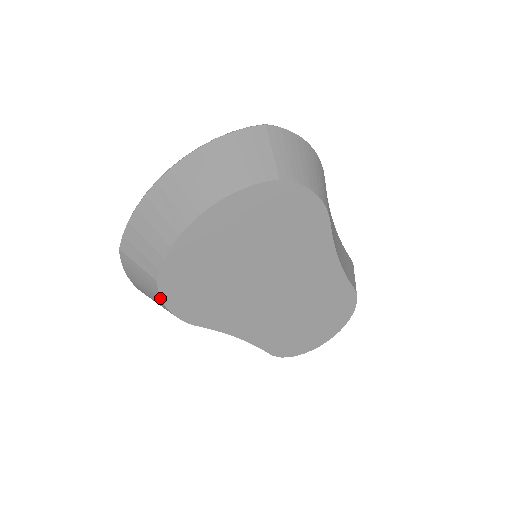
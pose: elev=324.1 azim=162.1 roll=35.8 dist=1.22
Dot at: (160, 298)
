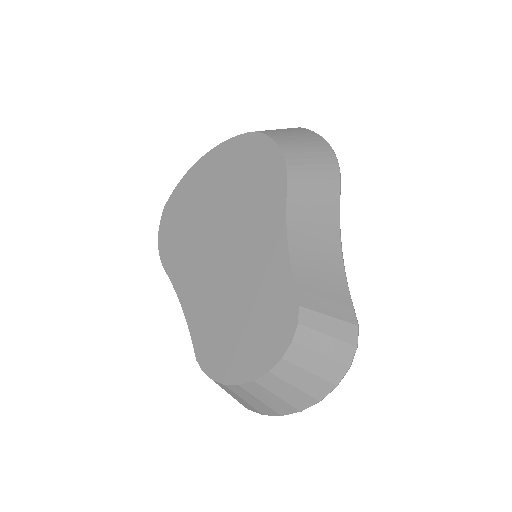
Dot at: (160, 227)
